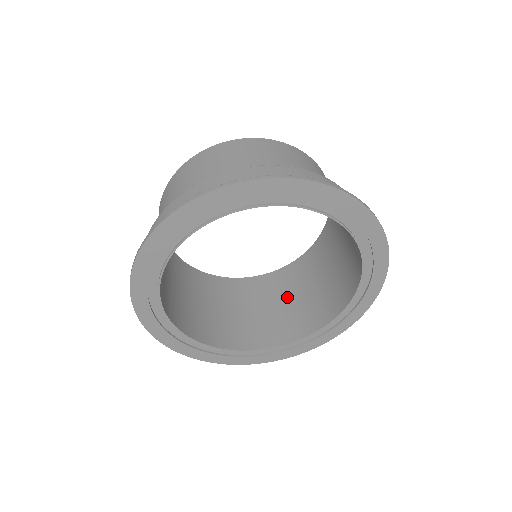
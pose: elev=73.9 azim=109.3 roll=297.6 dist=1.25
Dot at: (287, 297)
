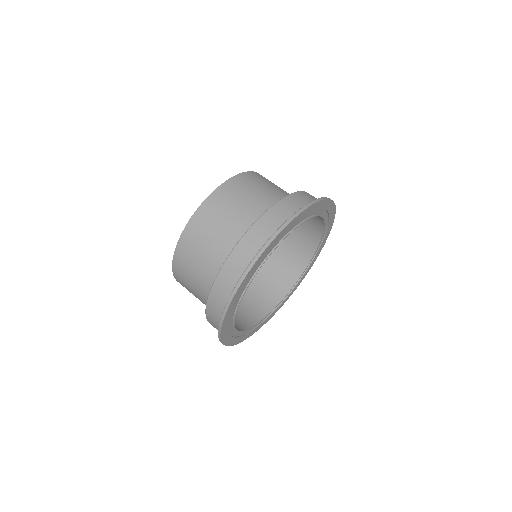
Dot at: occluded
